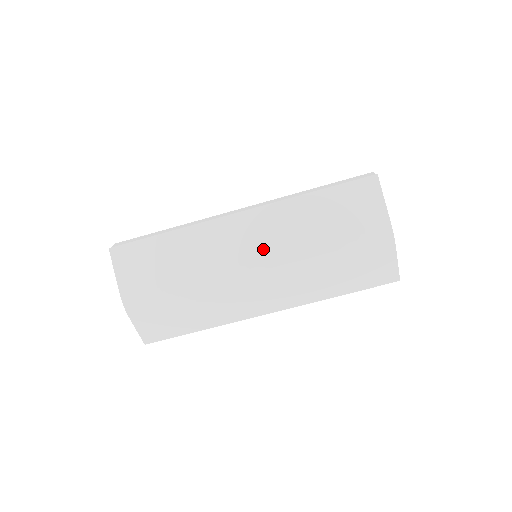
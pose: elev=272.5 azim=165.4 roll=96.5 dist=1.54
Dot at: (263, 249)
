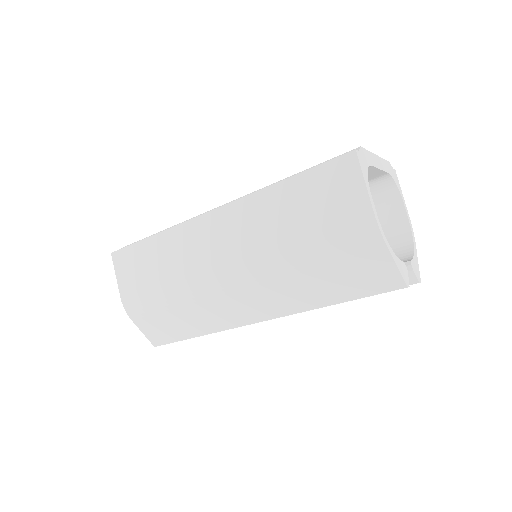
Dot at: (235, 251)
